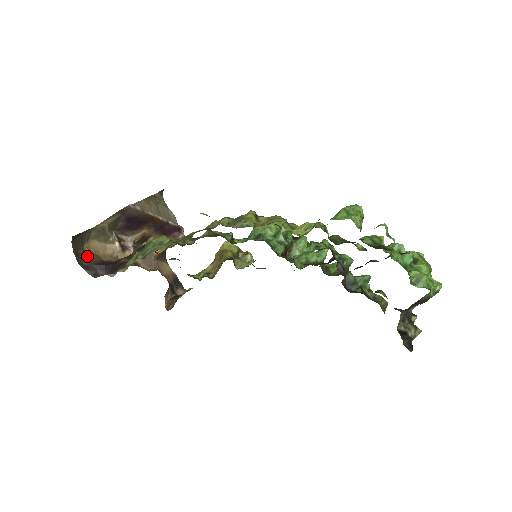
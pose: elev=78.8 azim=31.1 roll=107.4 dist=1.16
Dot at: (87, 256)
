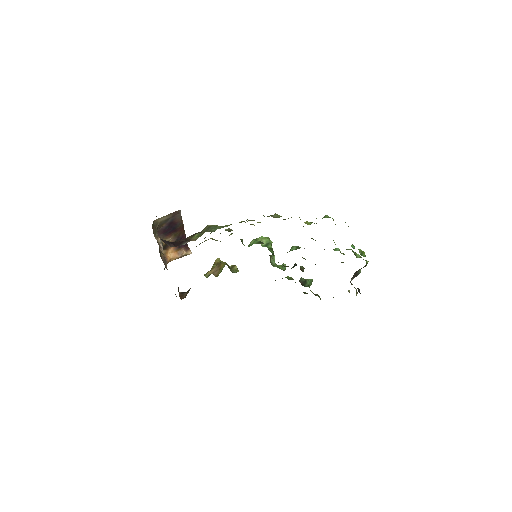
Dot at: occluded
